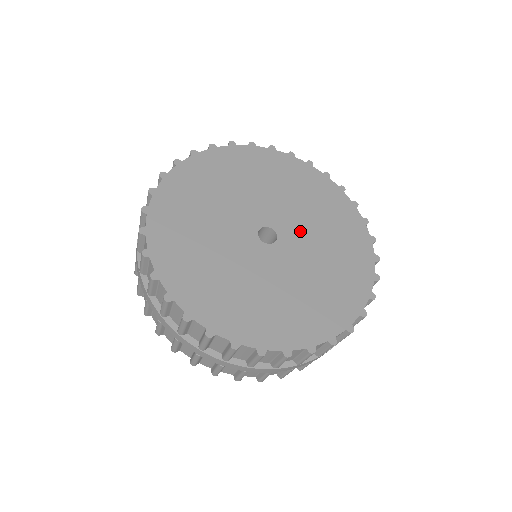
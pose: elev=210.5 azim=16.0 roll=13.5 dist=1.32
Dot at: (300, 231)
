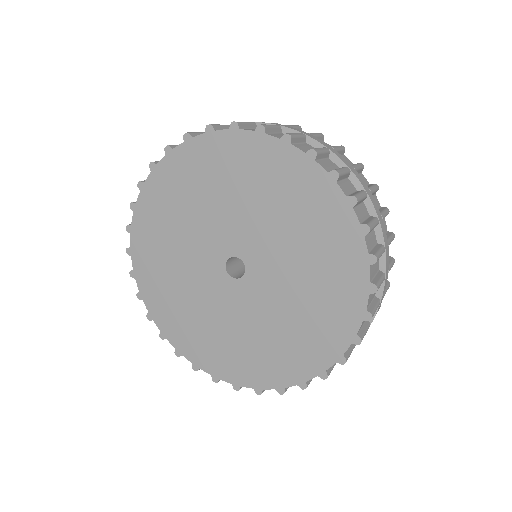
Dot at: (267, 250)
